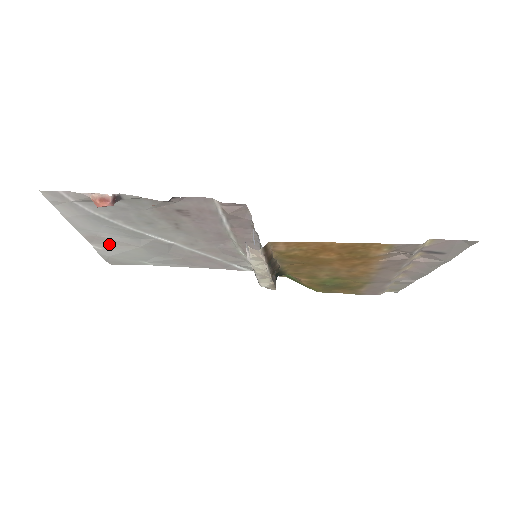
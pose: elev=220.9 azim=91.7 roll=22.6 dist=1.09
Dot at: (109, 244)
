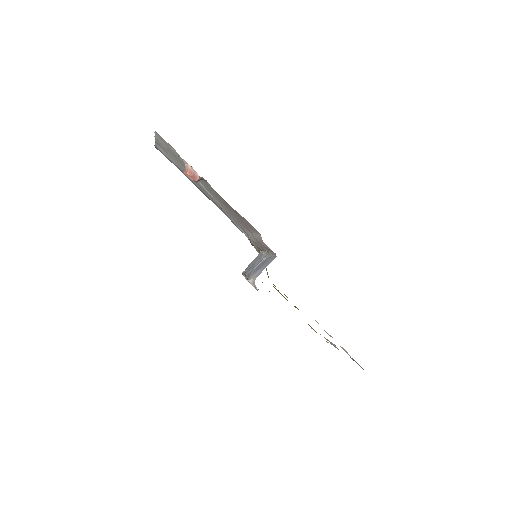
Dot at: (168, 154)
